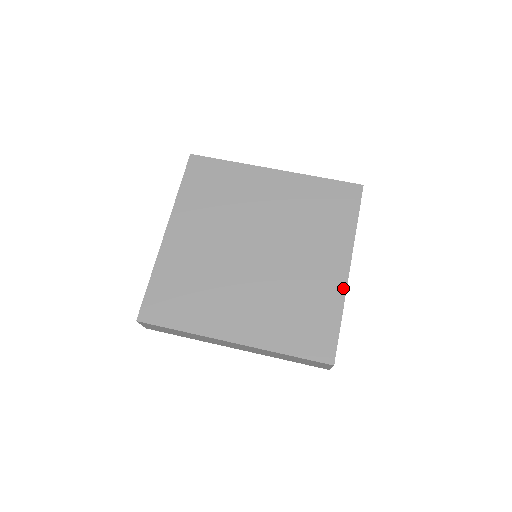
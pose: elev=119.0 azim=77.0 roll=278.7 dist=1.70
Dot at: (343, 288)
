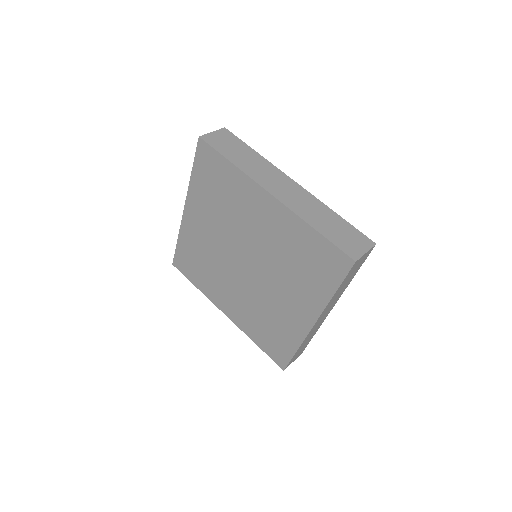
Dot at: (304, 334)
